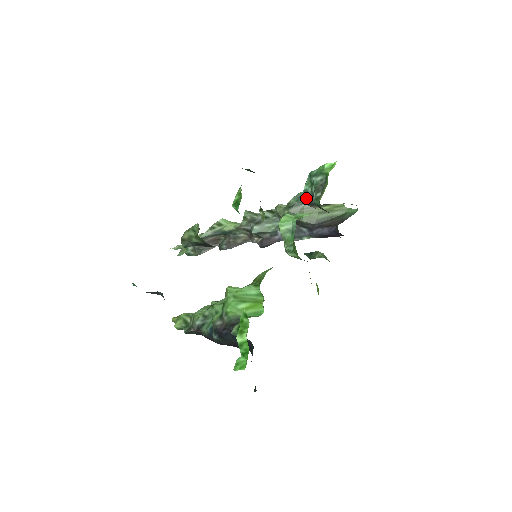
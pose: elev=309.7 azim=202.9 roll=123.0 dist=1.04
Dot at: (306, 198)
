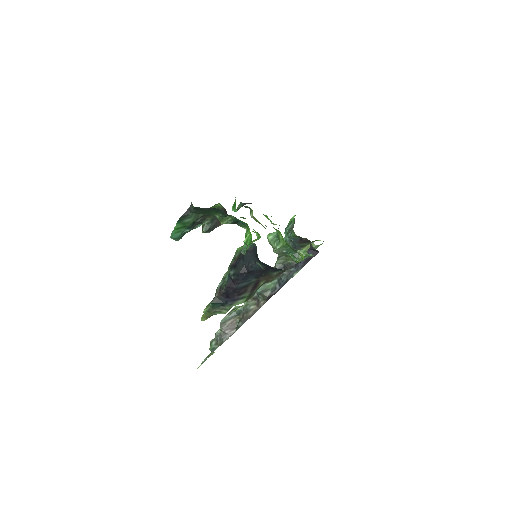
Dot at: occluded
